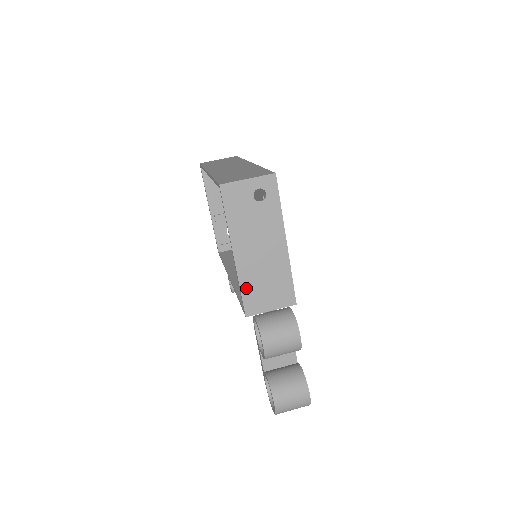
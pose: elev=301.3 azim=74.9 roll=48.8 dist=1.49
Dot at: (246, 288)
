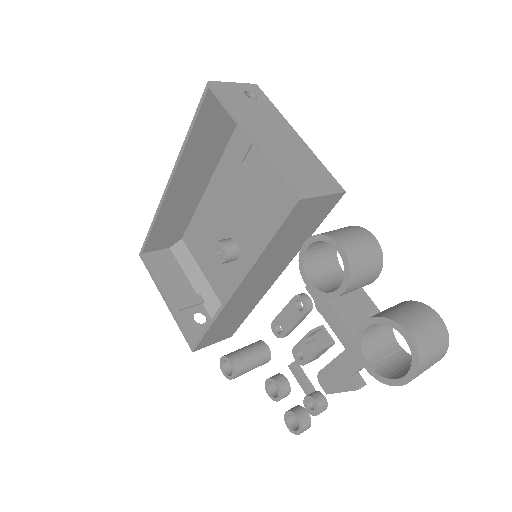
Dot at: (282, 169)
